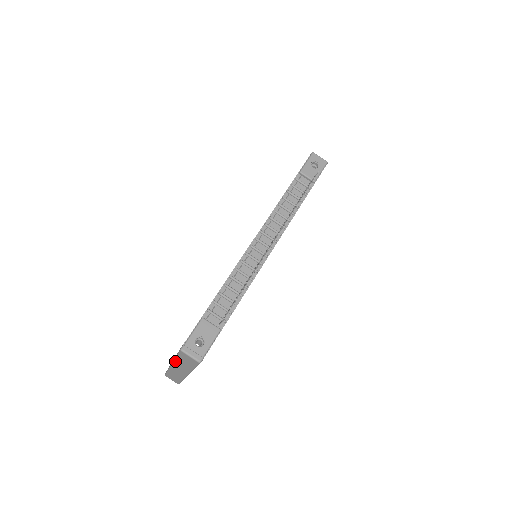
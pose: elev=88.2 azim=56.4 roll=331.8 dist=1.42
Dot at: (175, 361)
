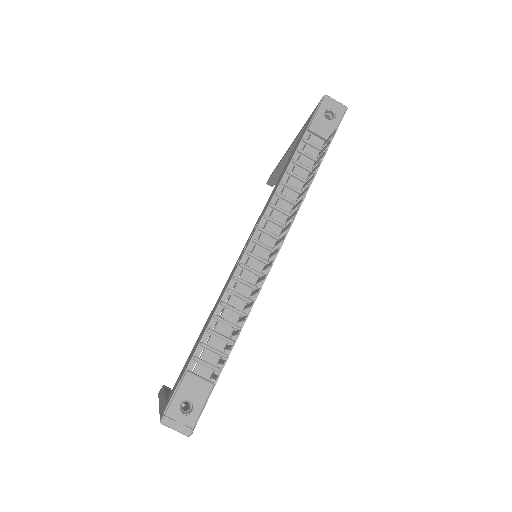
Dot at: occluded
